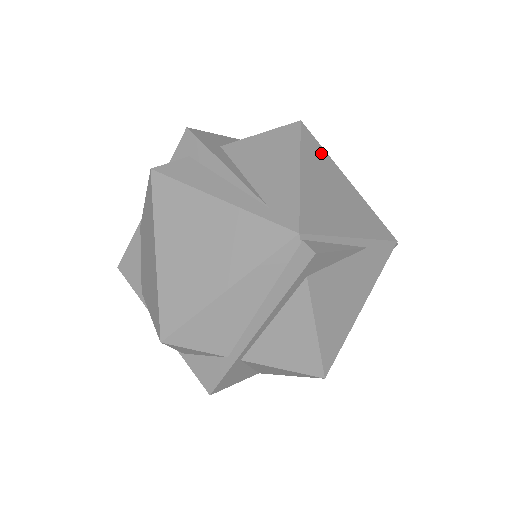
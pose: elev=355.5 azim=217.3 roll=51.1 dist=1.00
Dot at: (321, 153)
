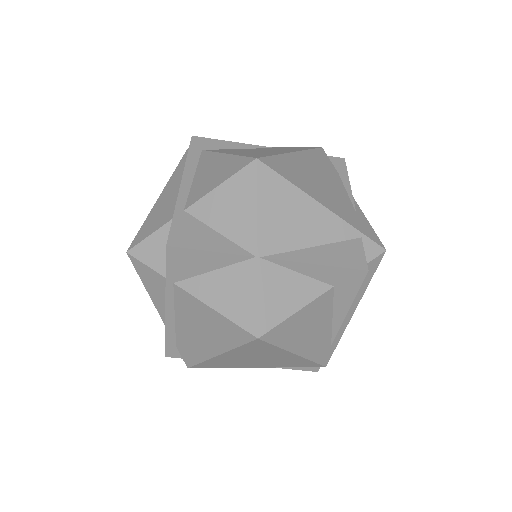
Dot at: occluded
